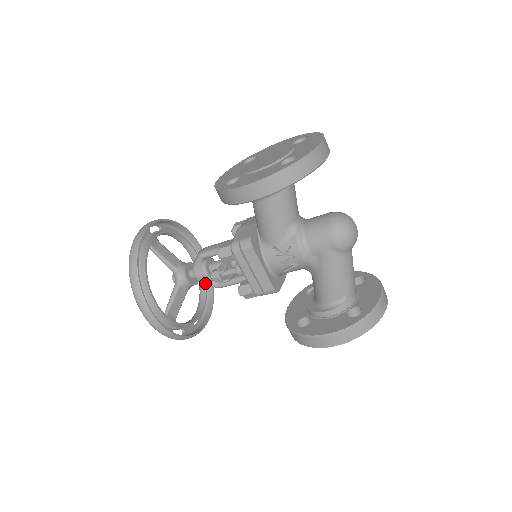
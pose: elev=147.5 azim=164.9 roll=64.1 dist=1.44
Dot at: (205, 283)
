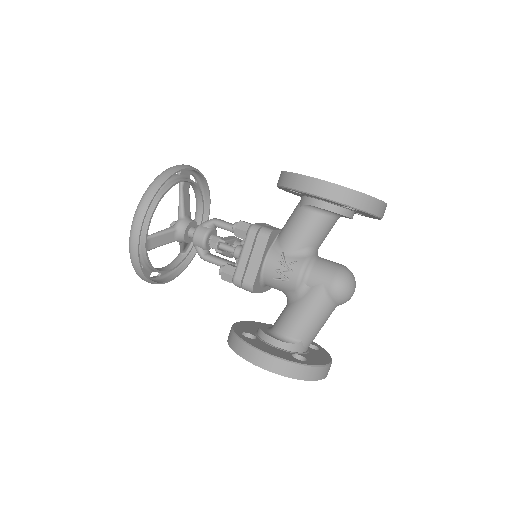
Dot at: (195, 246)
